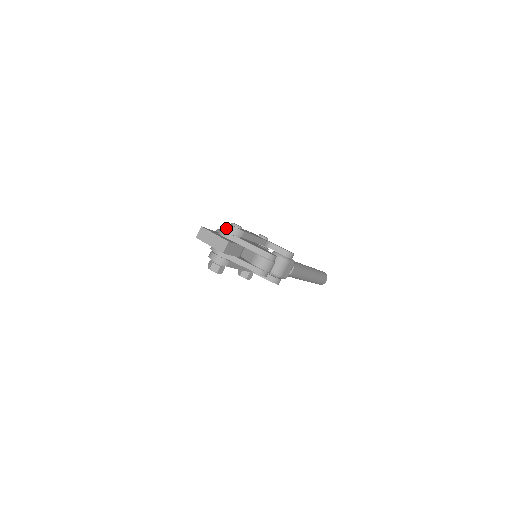
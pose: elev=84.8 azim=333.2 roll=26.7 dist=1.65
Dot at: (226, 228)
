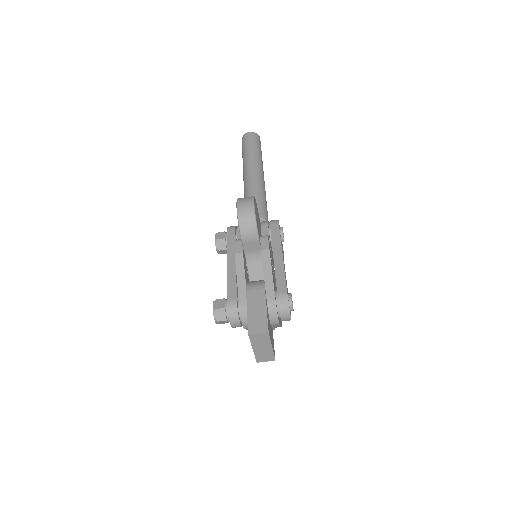
Dot at: (283, 315)
